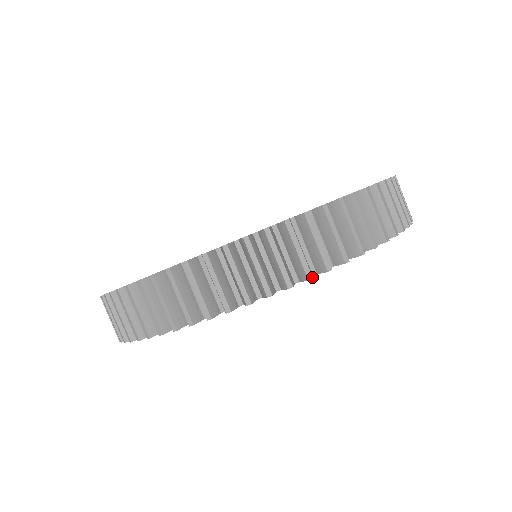
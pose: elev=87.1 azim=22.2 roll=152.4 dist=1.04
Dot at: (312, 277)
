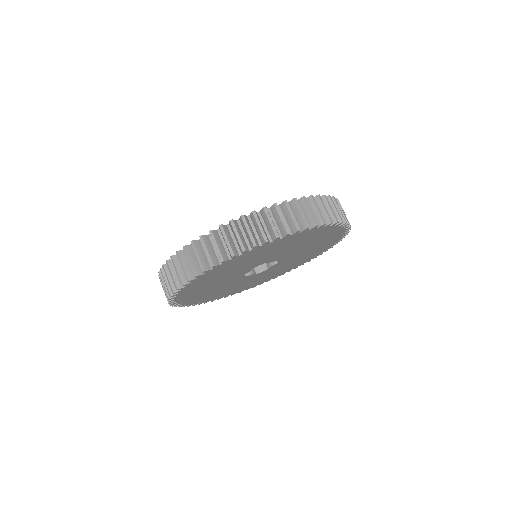
Dot at: (309, 227)
